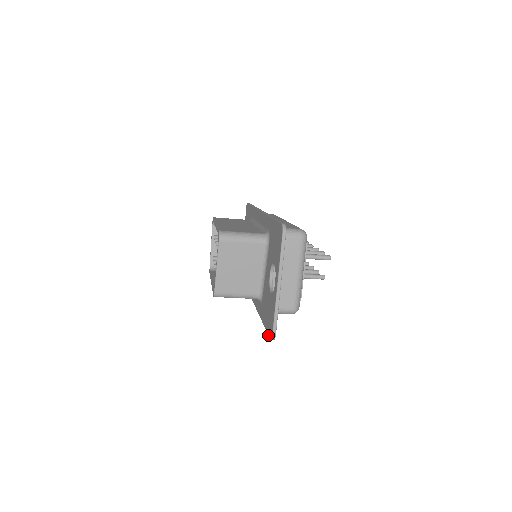
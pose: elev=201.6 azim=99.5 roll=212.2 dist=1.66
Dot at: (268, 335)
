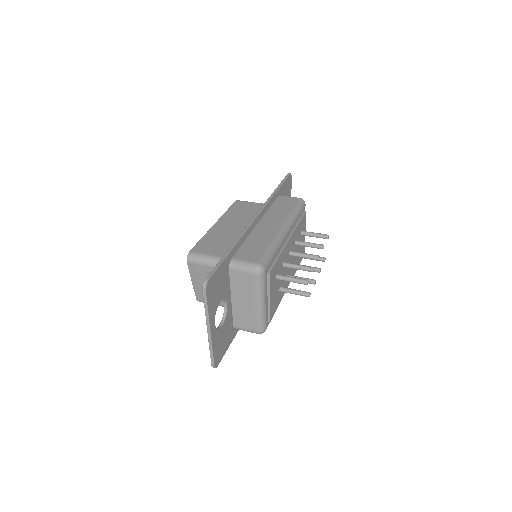
Dot at: occluded
